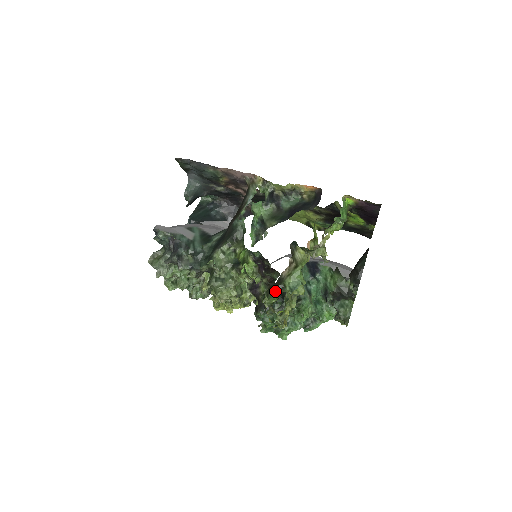
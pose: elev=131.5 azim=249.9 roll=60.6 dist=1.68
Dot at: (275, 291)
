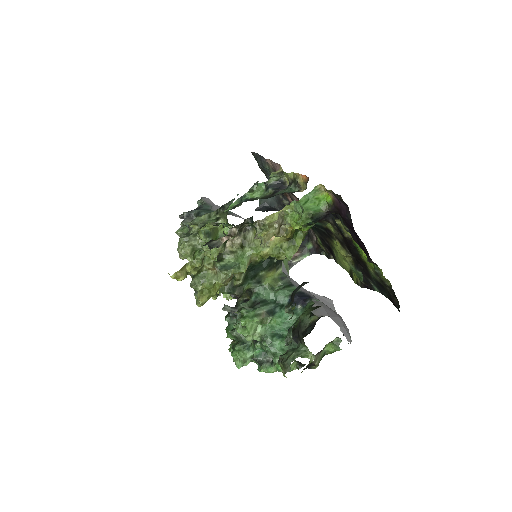
Dot at: occluded
